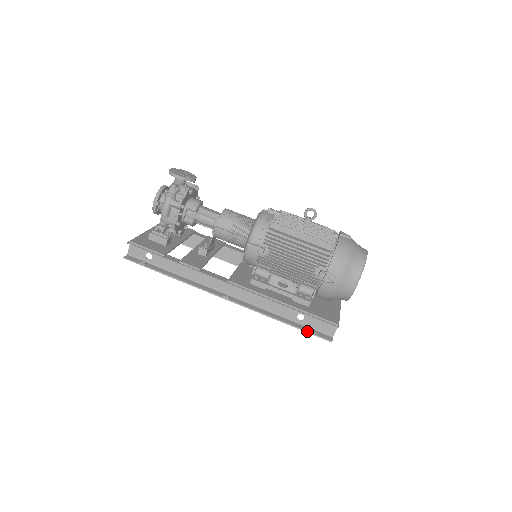
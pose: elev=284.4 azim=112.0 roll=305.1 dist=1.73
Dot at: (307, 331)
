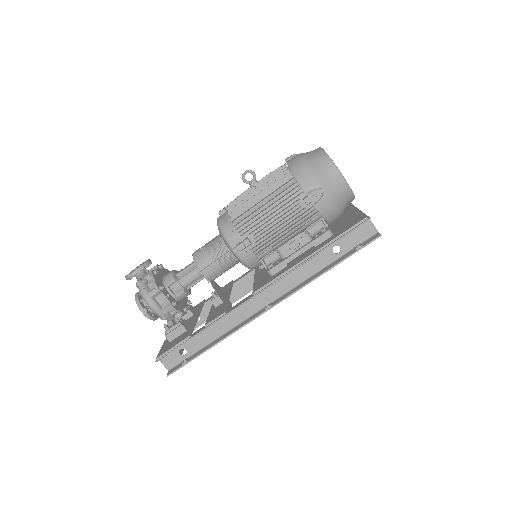
Dot at: (354, 252)
